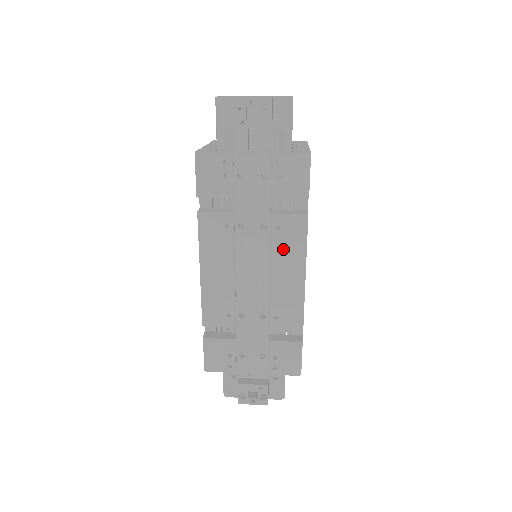
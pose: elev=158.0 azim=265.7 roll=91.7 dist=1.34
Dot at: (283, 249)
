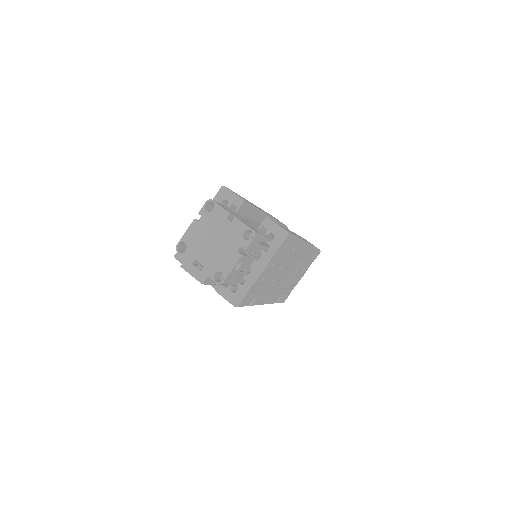
Dot at: occluded
